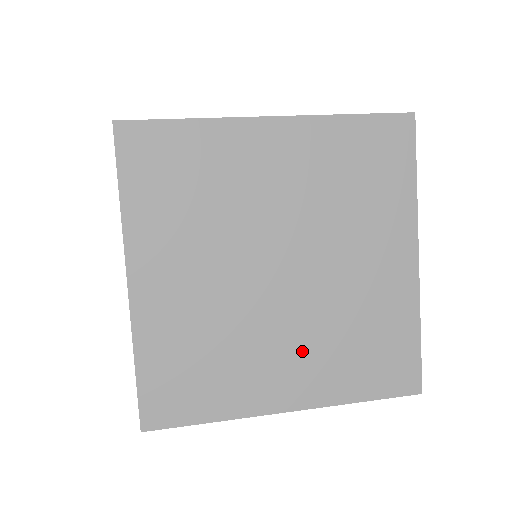
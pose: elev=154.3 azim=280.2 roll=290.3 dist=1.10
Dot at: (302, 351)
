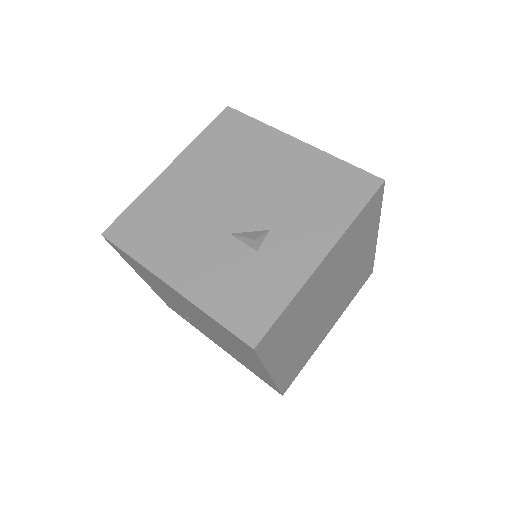
Dot at: (335, 312)
